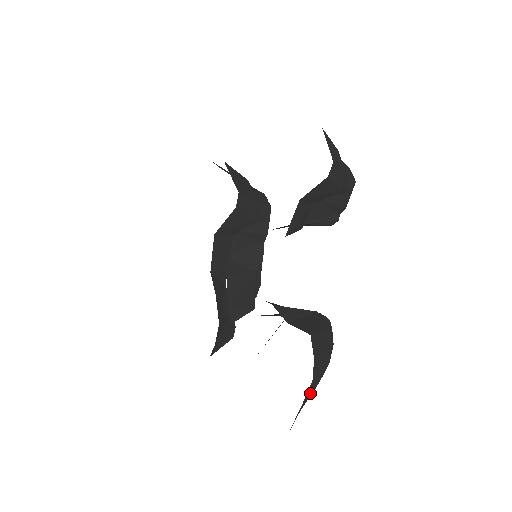
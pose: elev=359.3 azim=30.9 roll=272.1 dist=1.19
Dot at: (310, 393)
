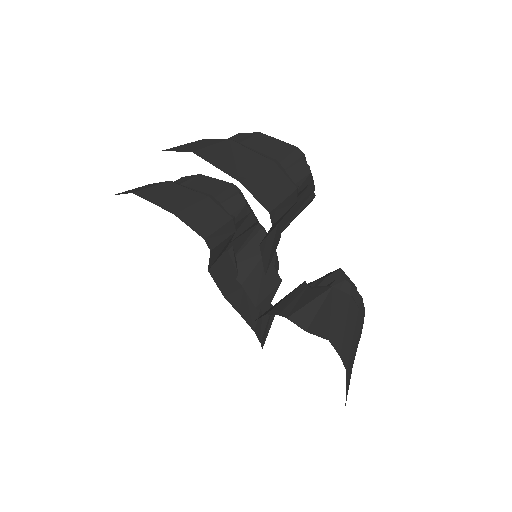
Dot at: (352, 363)
